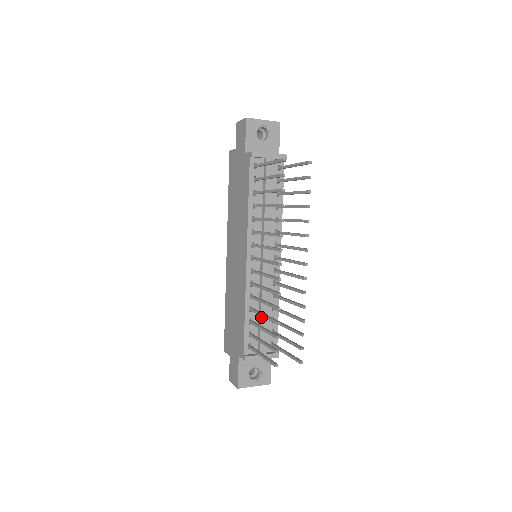
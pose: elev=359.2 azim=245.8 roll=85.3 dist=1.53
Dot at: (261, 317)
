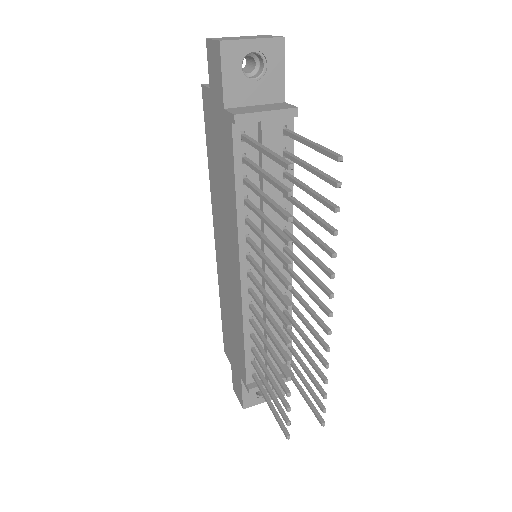
Dot at: occluded
